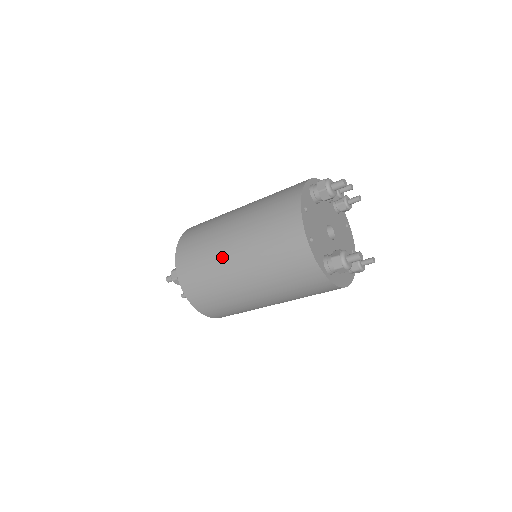
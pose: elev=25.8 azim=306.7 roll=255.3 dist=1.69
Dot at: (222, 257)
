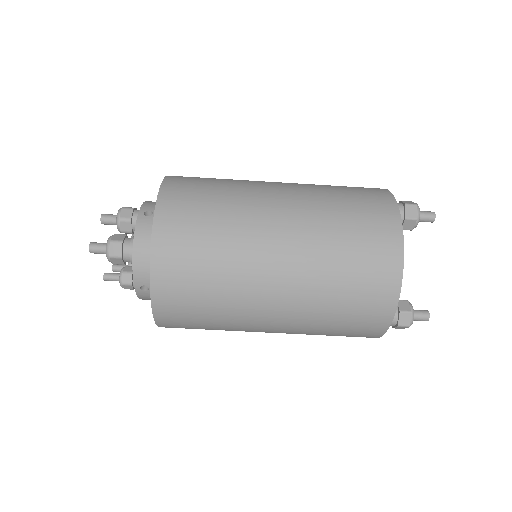
Dot at: (253, 267)
